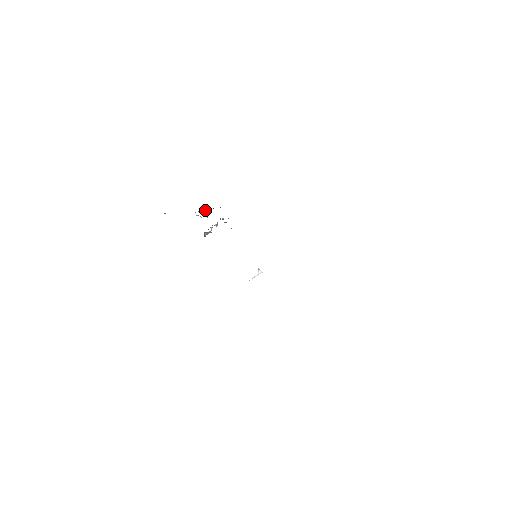
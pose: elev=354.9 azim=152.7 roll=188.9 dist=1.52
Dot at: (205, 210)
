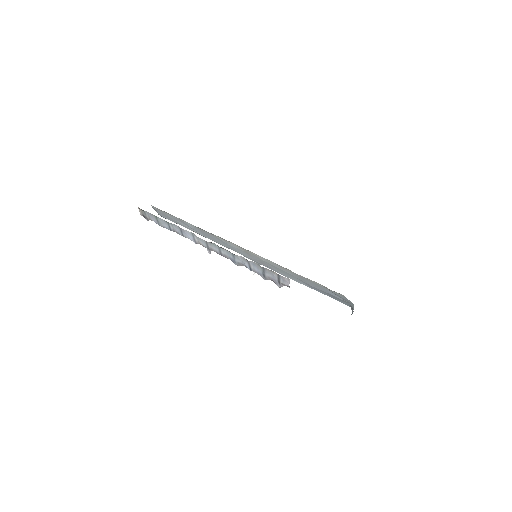
Dot at: occluded
